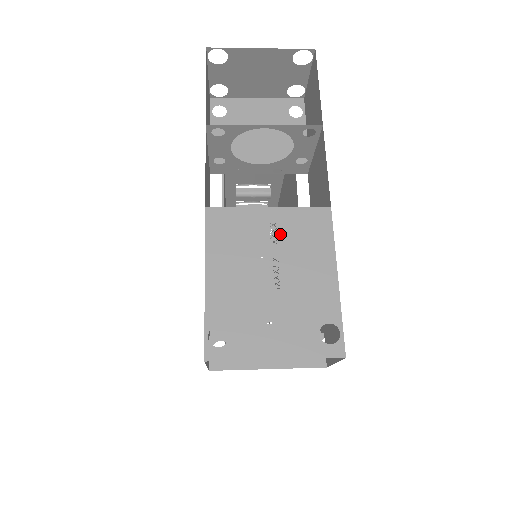
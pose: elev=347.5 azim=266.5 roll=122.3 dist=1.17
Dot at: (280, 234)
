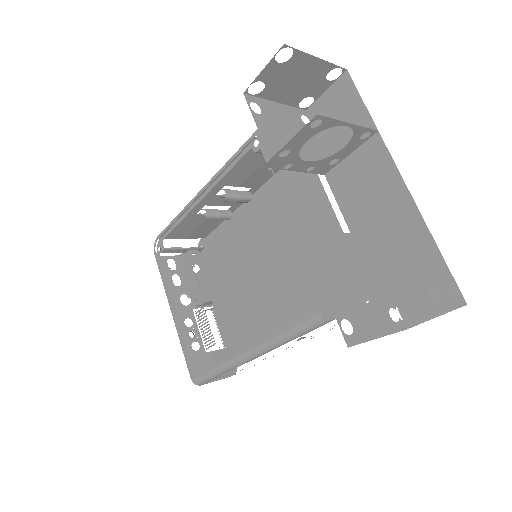
Dot at: (399, 213)
